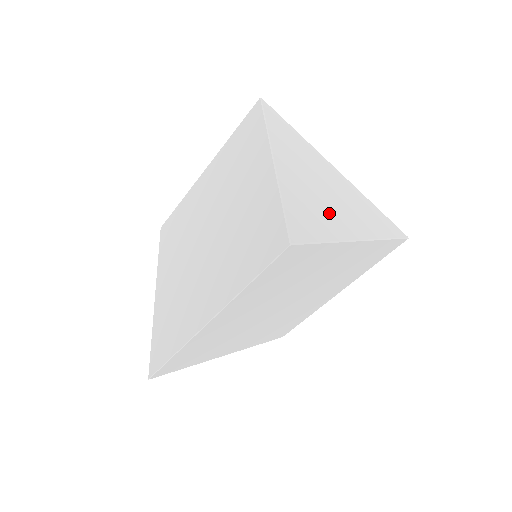
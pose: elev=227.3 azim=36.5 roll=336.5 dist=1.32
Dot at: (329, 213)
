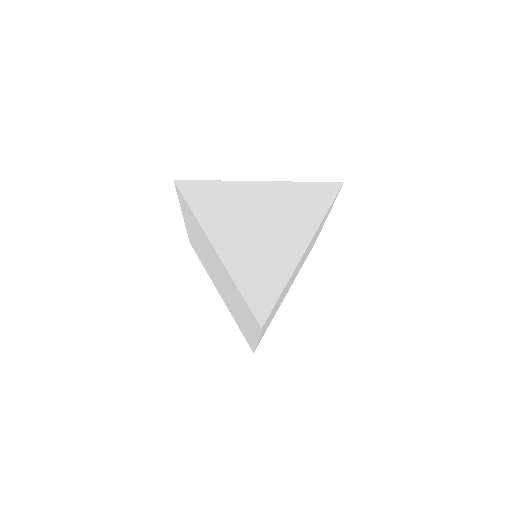
Dot at: (273, 255)
